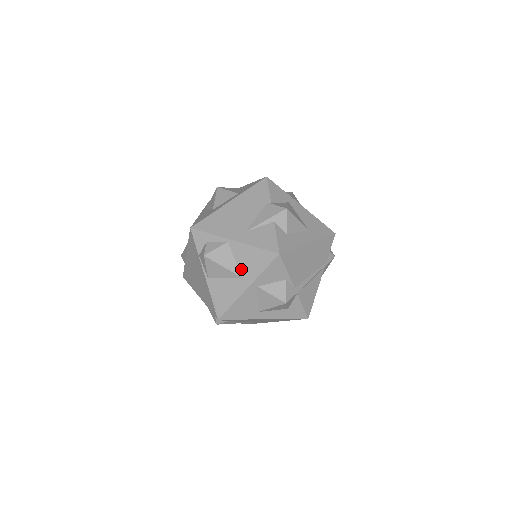
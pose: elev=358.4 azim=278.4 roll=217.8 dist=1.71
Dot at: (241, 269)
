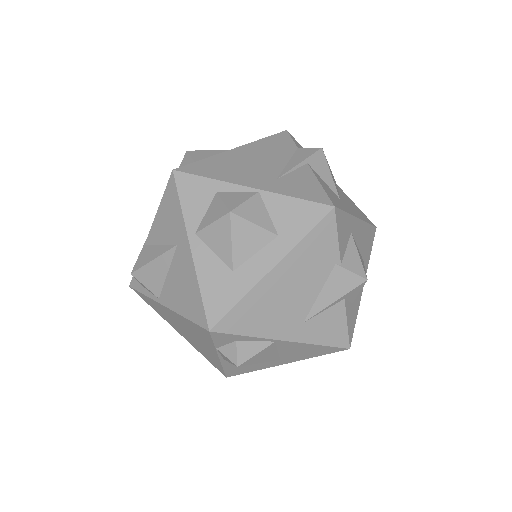
Dot at: (283, 356)
